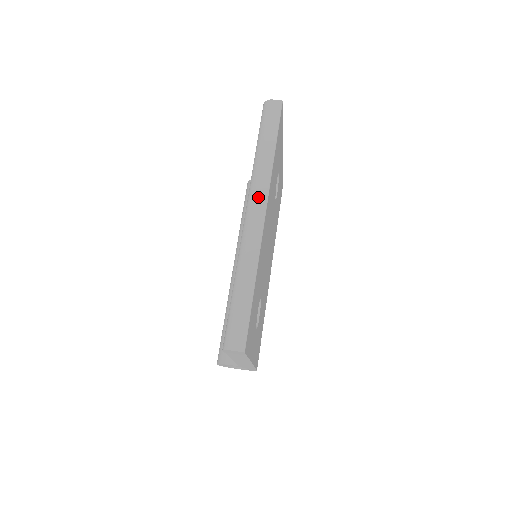
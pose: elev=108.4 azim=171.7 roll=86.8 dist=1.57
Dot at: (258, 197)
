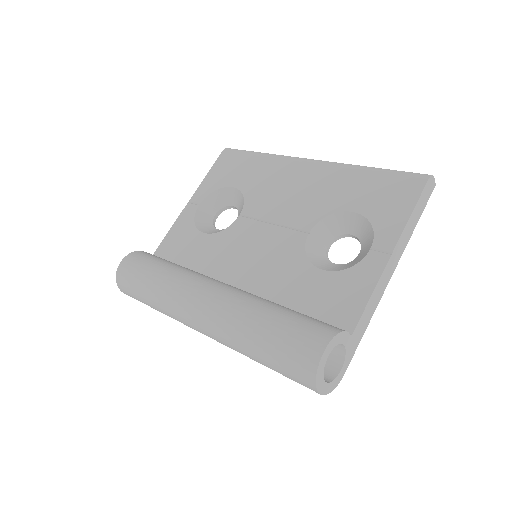
Dot at: occluded
